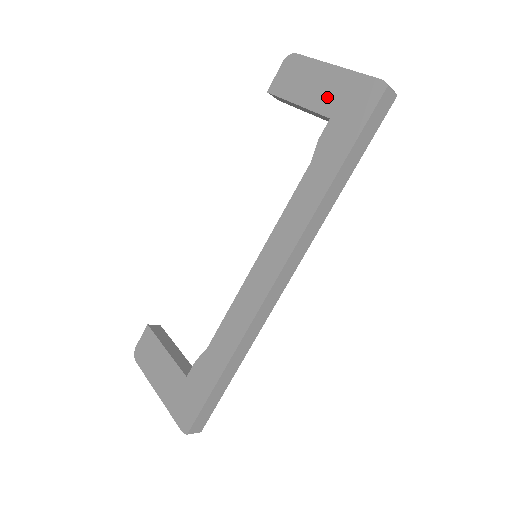
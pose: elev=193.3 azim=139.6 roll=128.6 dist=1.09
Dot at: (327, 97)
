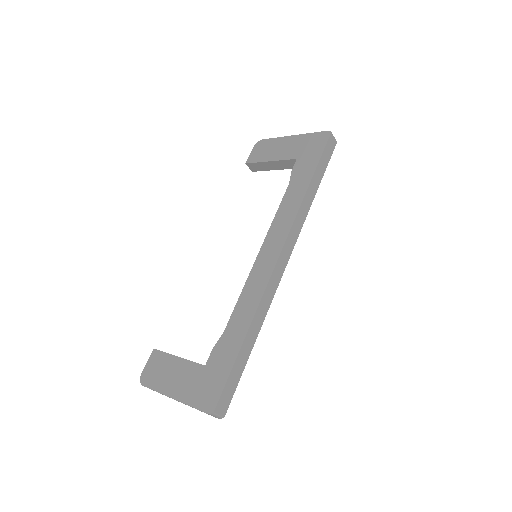
Dot at: (292, 150)
